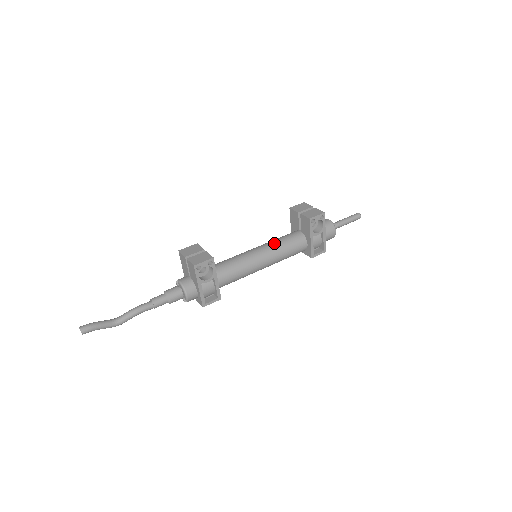
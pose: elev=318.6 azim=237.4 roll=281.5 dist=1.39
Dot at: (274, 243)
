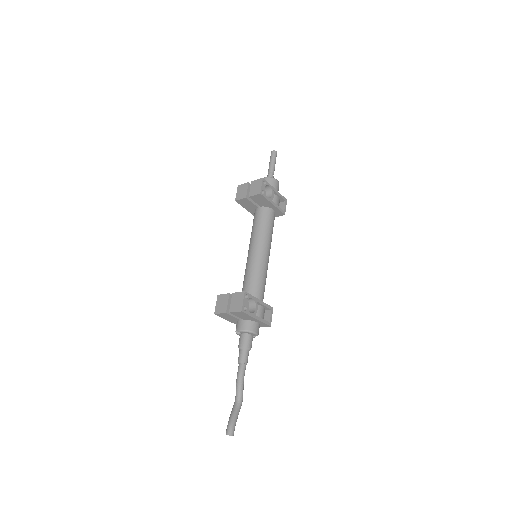
Dot at: (256, 235)
